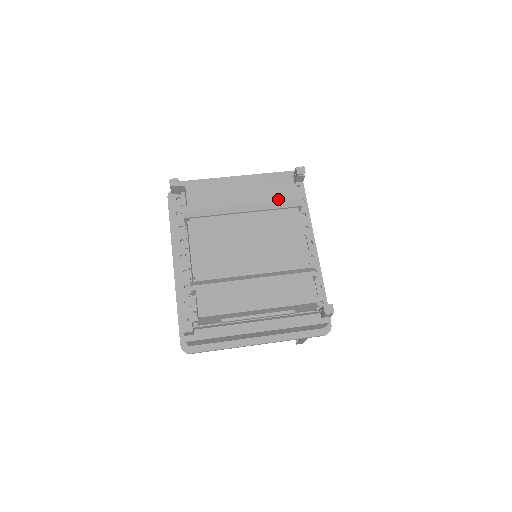
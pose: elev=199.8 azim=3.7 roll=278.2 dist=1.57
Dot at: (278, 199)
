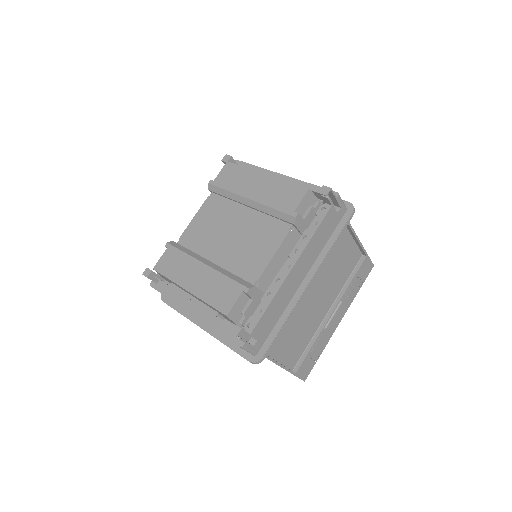
Dot at: (277, 207)
